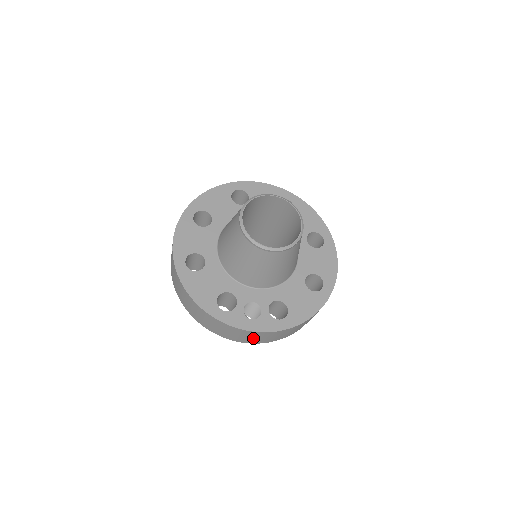
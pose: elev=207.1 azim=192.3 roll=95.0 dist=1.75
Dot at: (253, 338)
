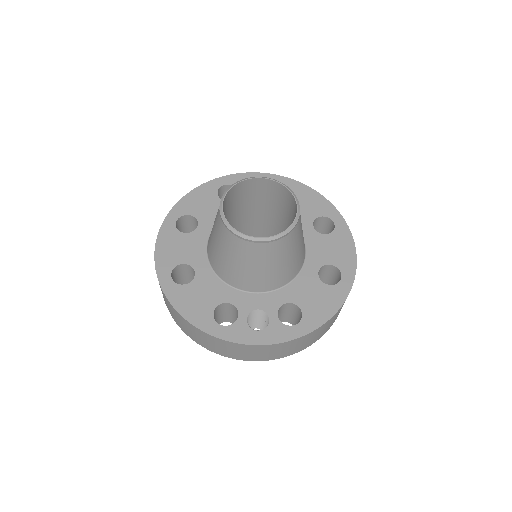
Dot at: (266, 353)
